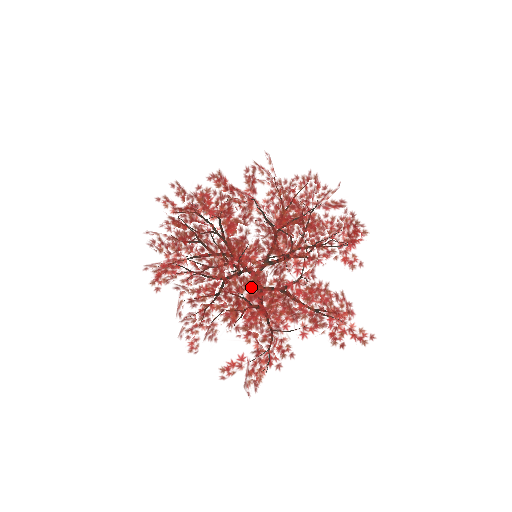
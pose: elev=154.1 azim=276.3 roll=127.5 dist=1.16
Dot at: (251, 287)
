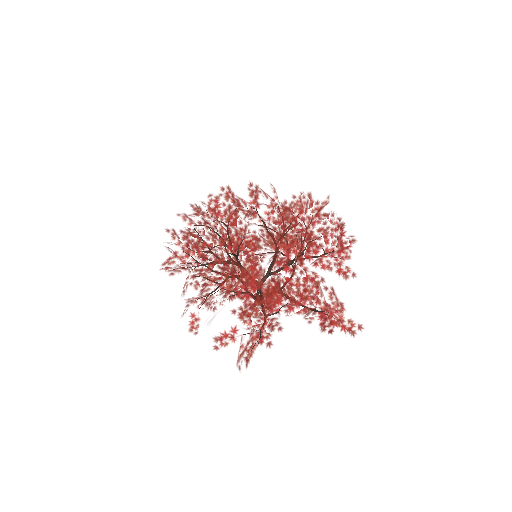
Dot at: (247, 269)
